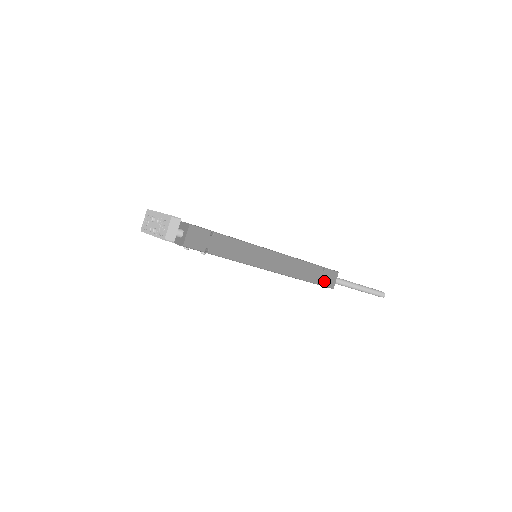
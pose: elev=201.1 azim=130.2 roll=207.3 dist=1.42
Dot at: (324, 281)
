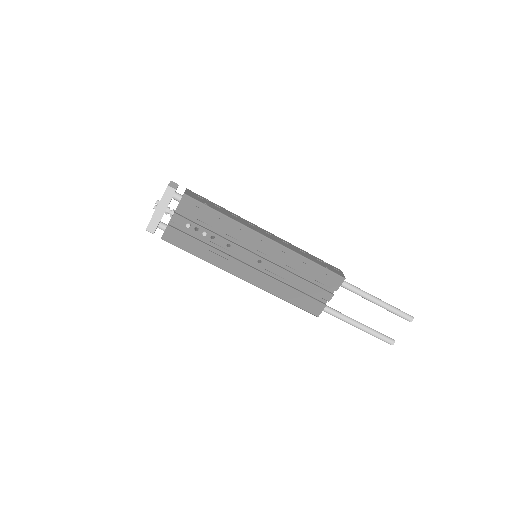
Dot at: (331, 269)
